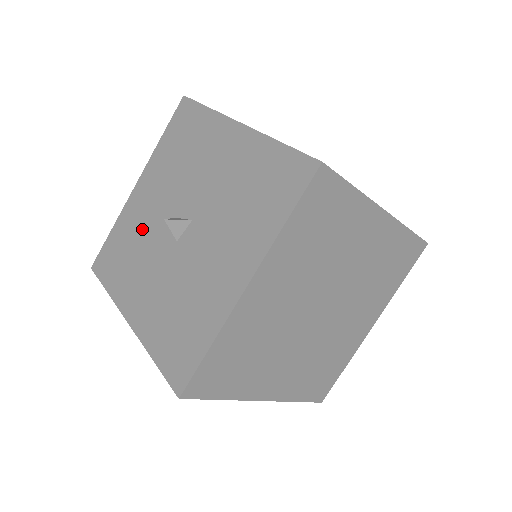
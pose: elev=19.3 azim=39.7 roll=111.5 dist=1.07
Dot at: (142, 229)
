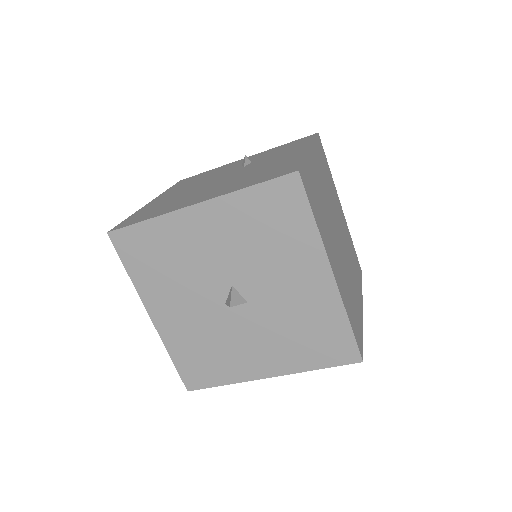
Dot at: (190, 259)
